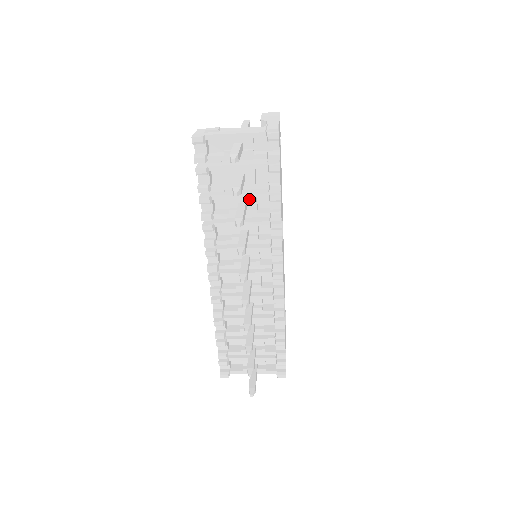
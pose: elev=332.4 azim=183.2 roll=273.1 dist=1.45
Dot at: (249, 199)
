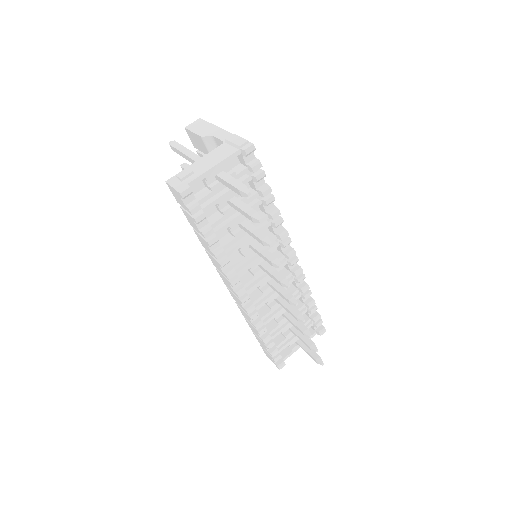
Dot at: occluded
